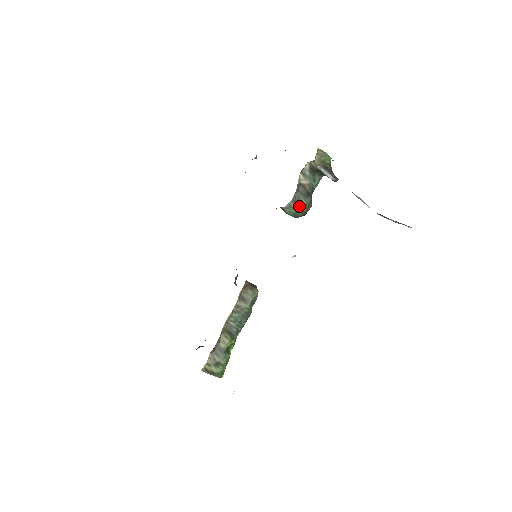
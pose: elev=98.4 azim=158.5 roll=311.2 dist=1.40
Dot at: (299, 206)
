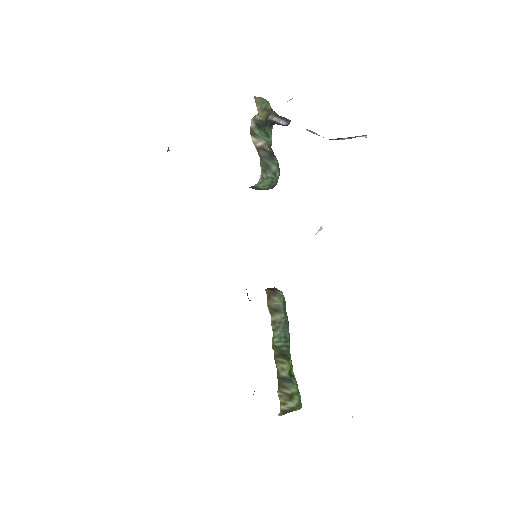
Dot at: (271, 173)
